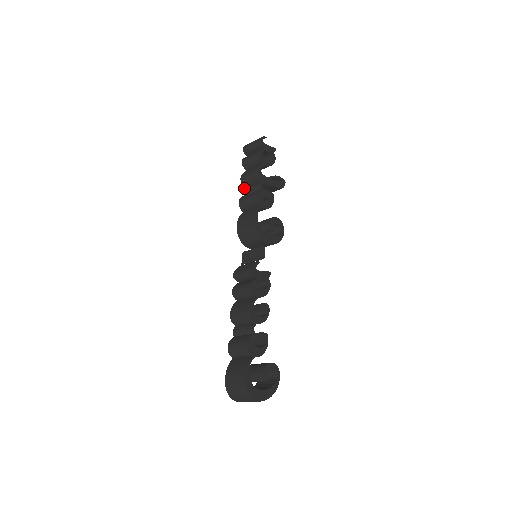
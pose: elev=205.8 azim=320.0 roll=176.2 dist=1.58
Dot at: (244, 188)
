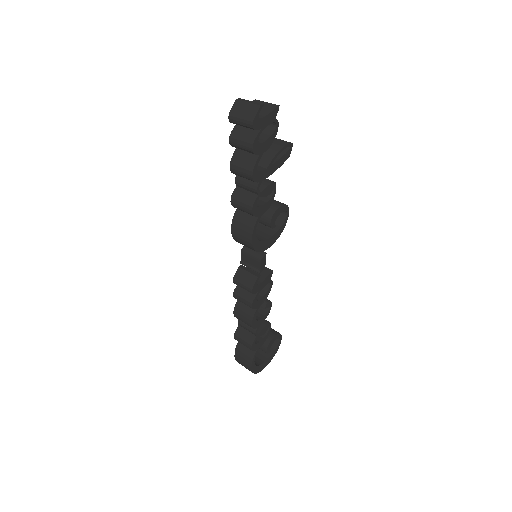
Dot at: (236, 175)
